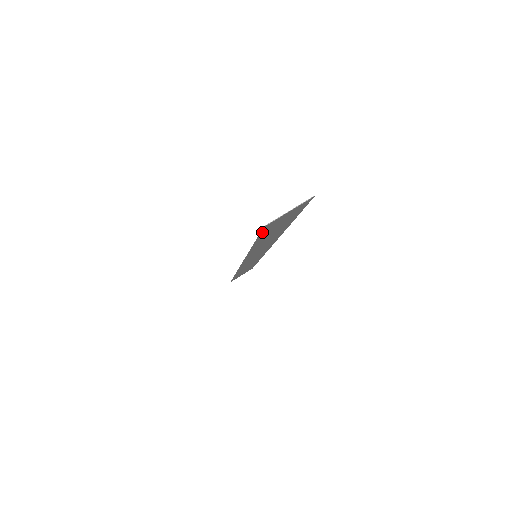
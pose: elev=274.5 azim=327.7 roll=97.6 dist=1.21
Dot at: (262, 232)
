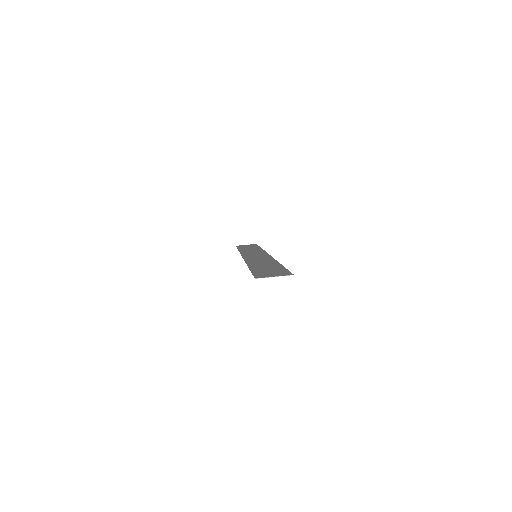
Dot at: (254, 275)
